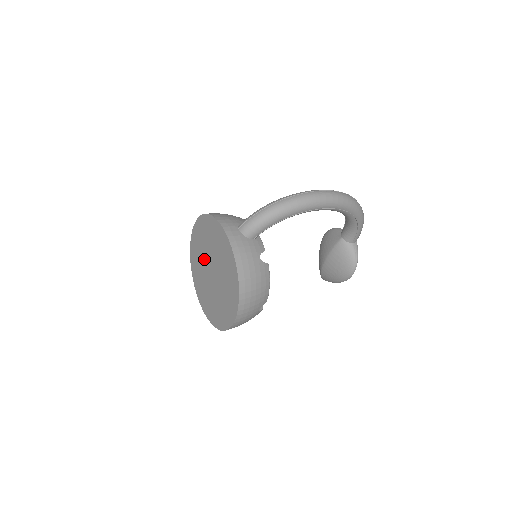
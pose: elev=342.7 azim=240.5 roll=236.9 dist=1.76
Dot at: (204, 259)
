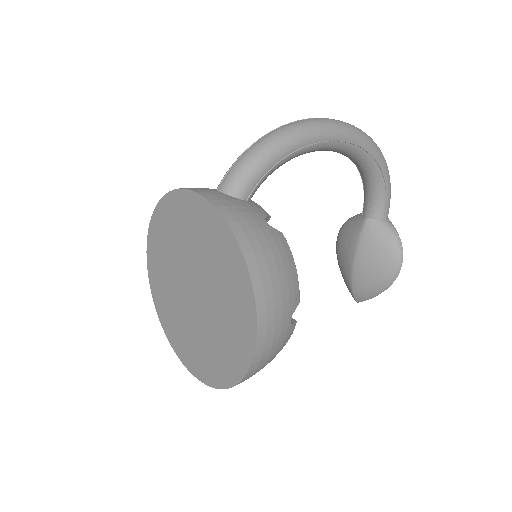
Dot at: (175, 280)
